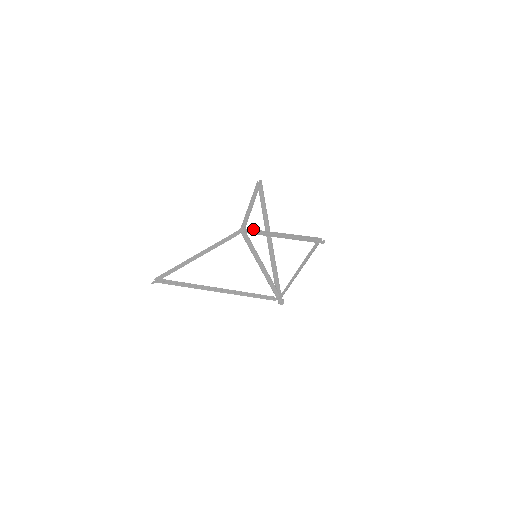
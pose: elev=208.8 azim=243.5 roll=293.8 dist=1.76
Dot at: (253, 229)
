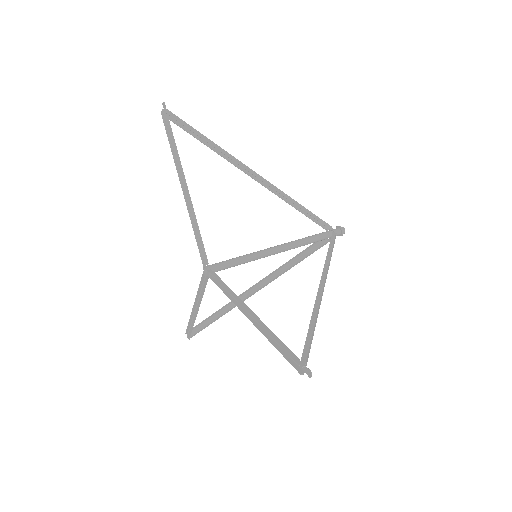
Dot at: occluded
